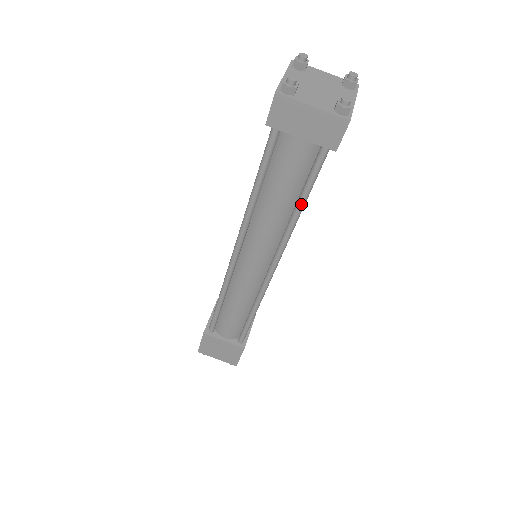
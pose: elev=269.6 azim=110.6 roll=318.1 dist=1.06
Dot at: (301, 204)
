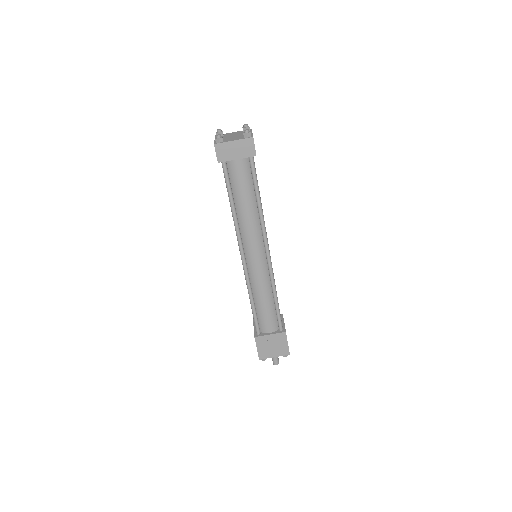
Dot at: (258, 197)
